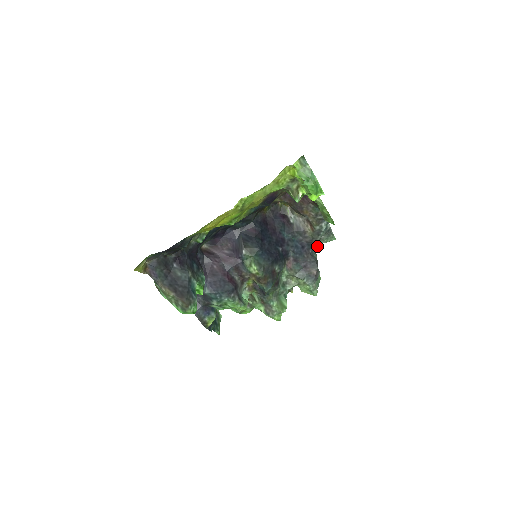
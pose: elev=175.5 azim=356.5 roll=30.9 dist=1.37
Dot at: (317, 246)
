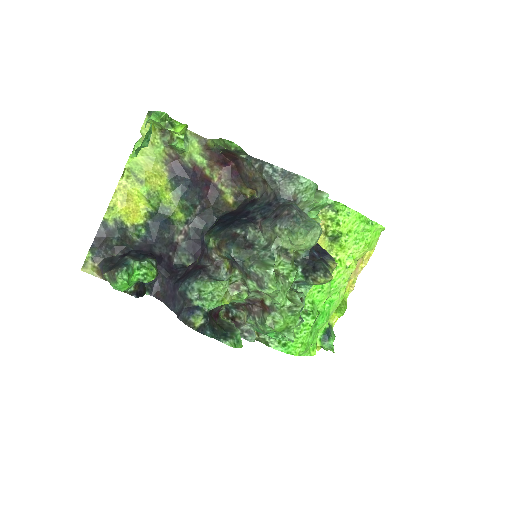
Dot at: (294, 199)
